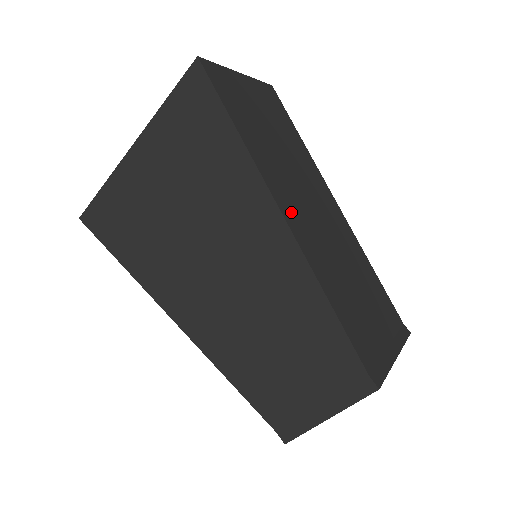
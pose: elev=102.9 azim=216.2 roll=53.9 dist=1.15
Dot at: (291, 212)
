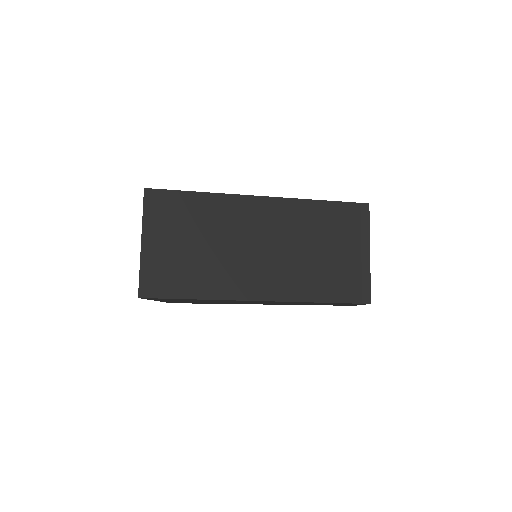
Dot at: (258, 287)
